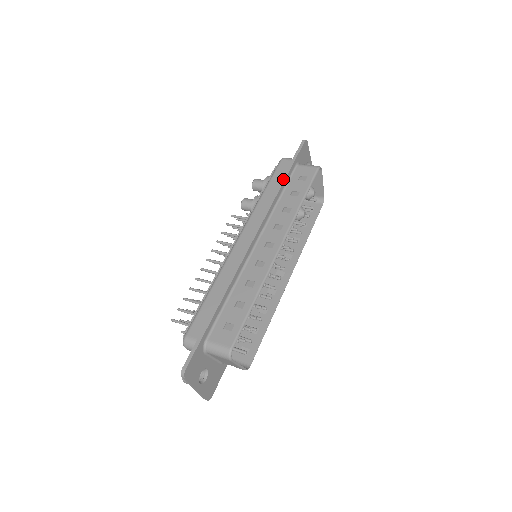
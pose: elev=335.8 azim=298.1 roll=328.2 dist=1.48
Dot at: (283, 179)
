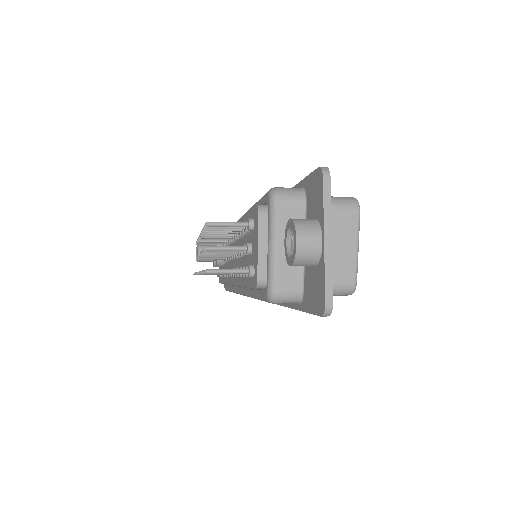
Dot at: occluded
